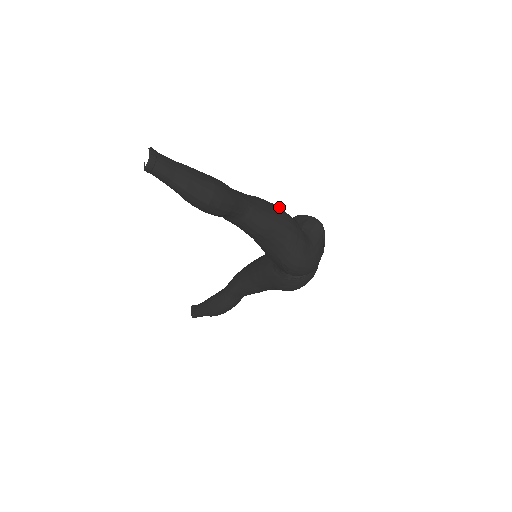
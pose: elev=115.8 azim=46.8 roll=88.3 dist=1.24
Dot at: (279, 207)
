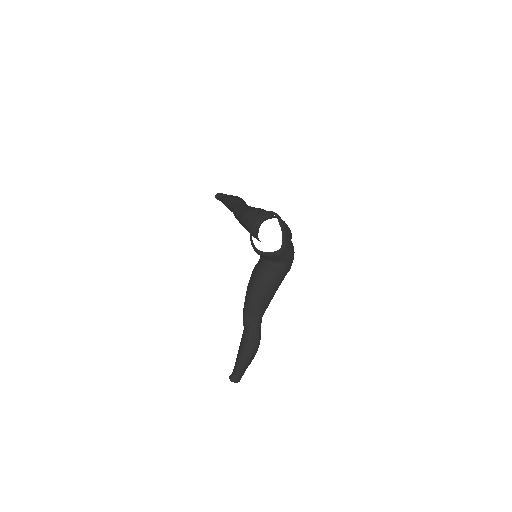
Dot at: (259, 288)
